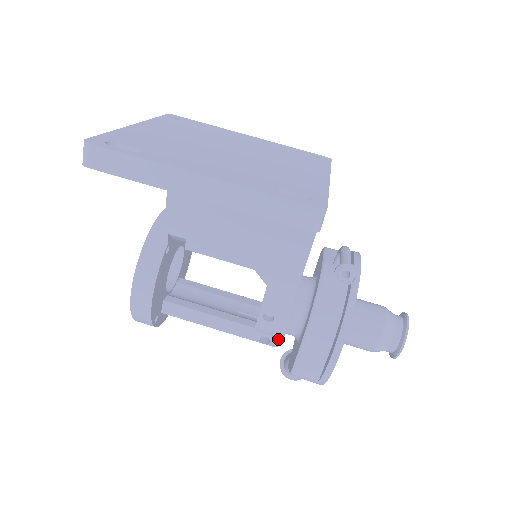
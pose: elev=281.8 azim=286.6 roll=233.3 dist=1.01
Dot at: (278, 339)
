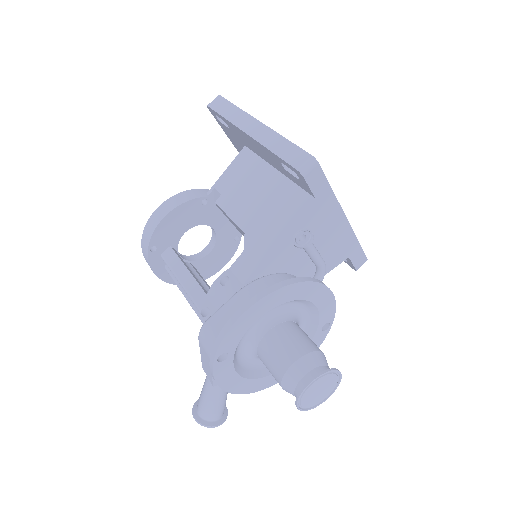
Dot at: occluded
